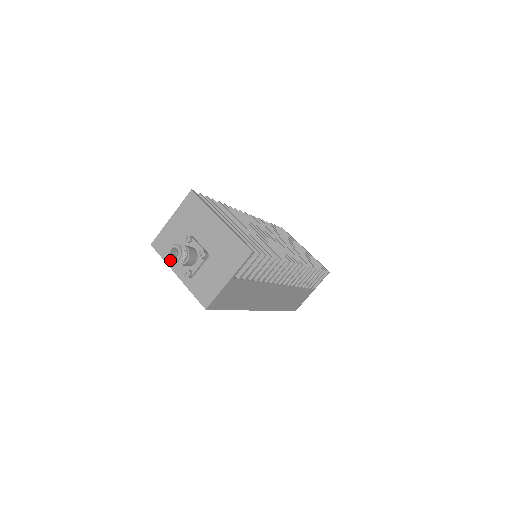
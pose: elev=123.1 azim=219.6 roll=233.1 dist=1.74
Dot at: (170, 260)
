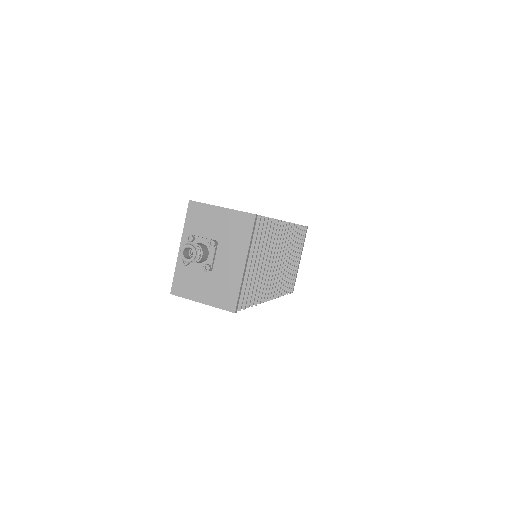
Dot at: (181, 253)
